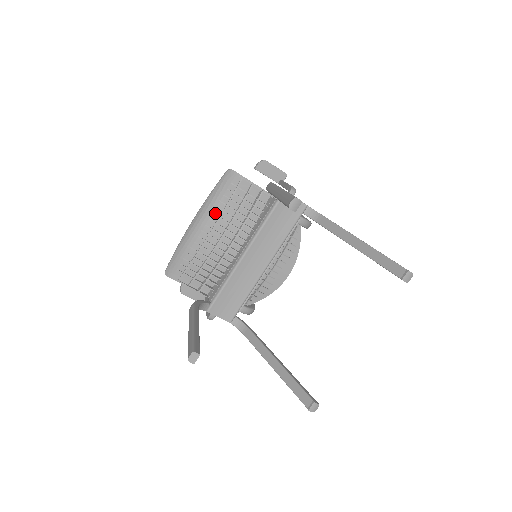
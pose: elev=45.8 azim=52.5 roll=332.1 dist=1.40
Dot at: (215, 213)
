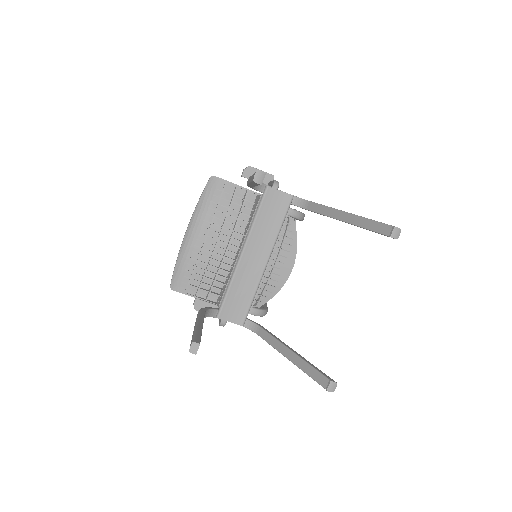
Dot at: (206, 220)
